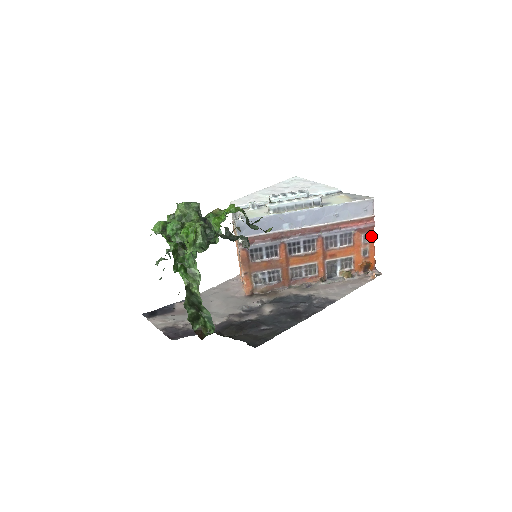
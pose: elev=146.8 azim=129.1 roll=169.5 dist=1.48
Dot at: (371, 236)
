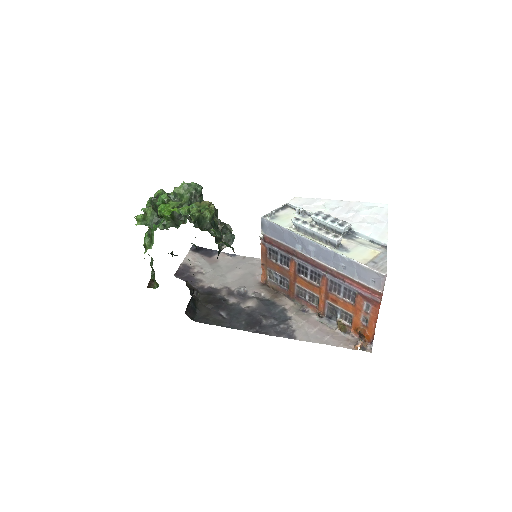
Dot at: (374, 309)
